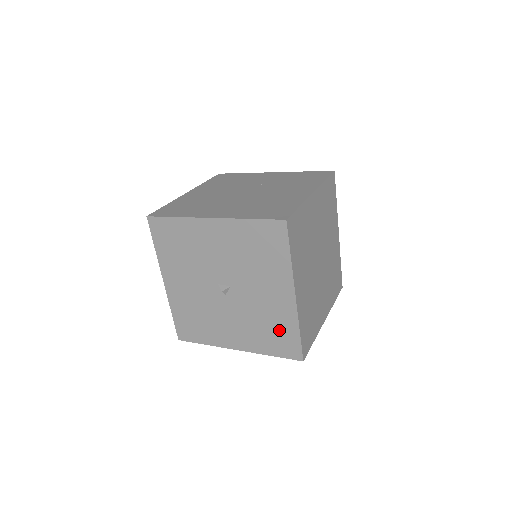
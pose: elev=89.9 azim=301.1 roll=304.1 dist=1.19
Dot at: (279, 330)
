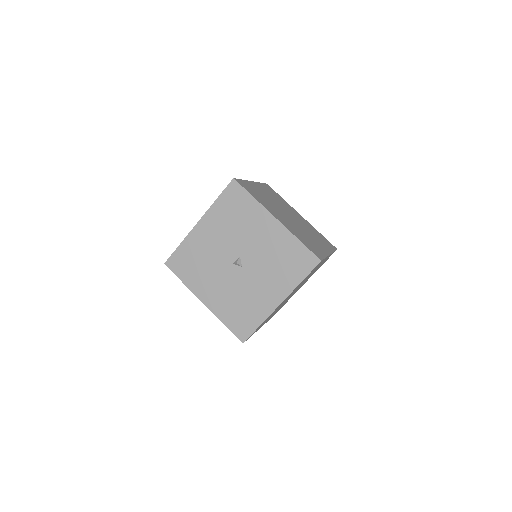
Dot at: (289, 254)
